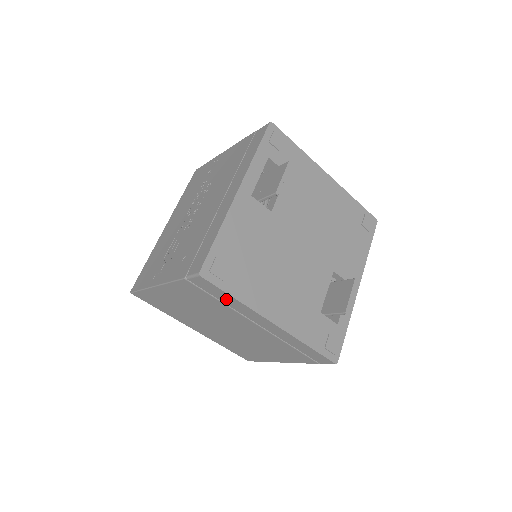
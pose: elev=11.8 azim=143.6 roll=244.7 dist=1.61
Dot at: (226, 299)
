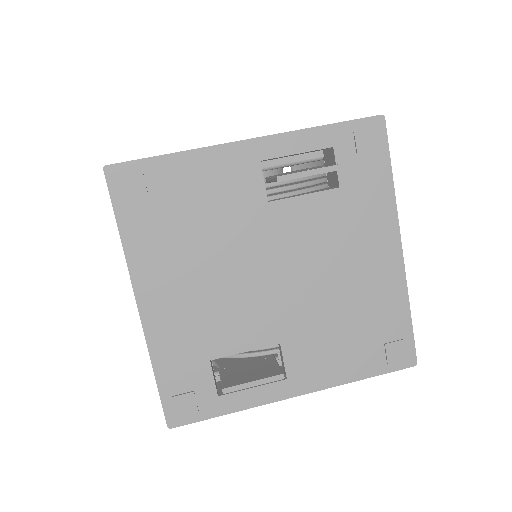
Dot at: occluded
